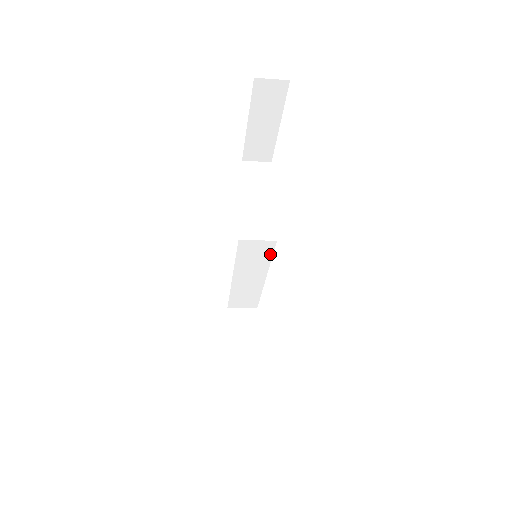
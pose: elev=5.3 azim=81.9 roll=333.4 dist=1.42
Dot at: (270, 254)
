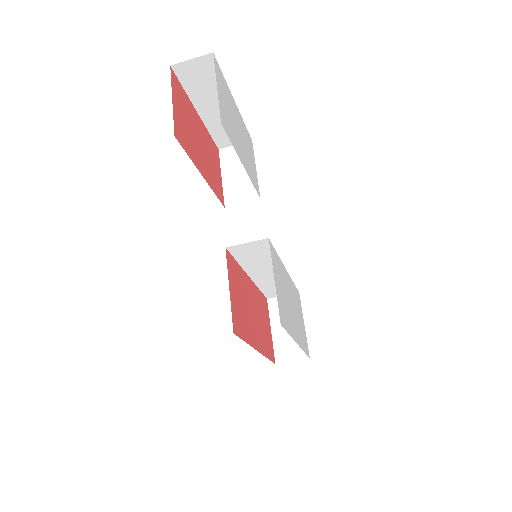
Dot at: occluded
